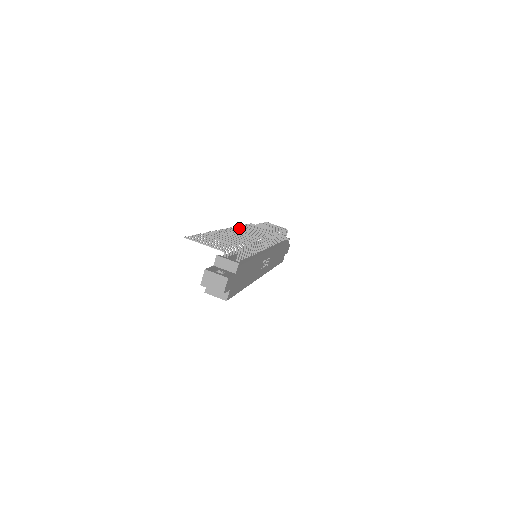
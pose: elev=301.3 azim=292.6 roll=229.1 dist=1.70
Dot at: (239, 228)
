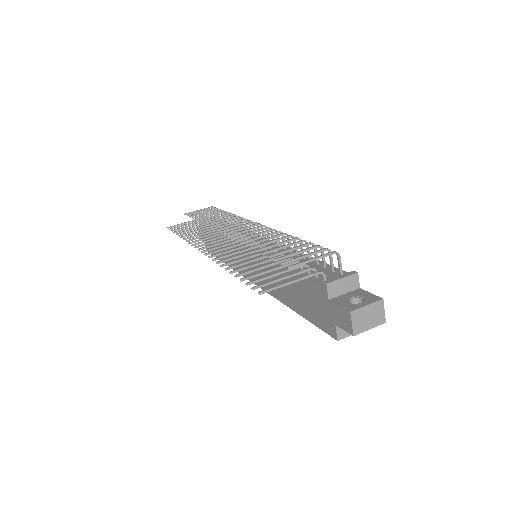
Dot at: occluded
